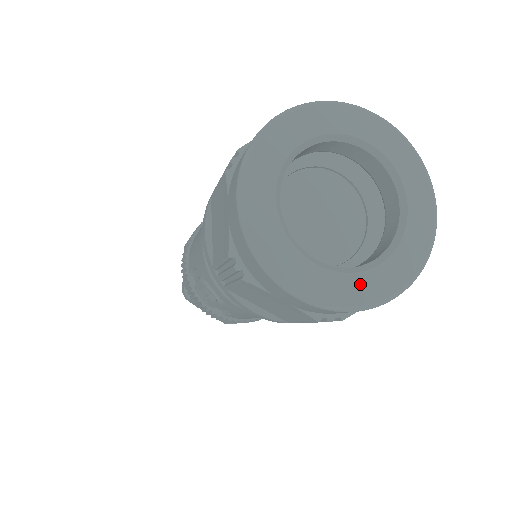
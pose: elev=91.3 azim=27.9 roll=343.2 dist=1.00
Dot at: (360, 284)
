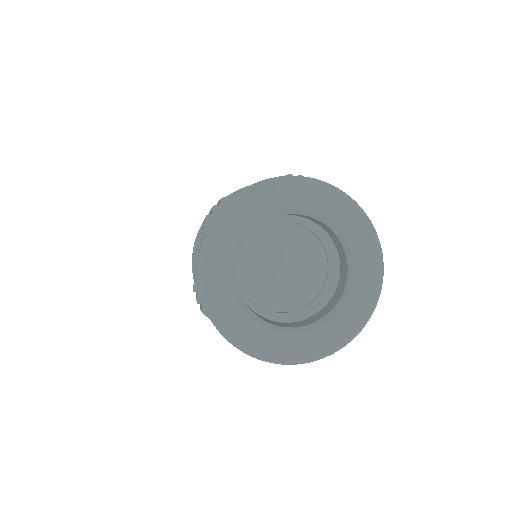
Dot at: (352, 310)
